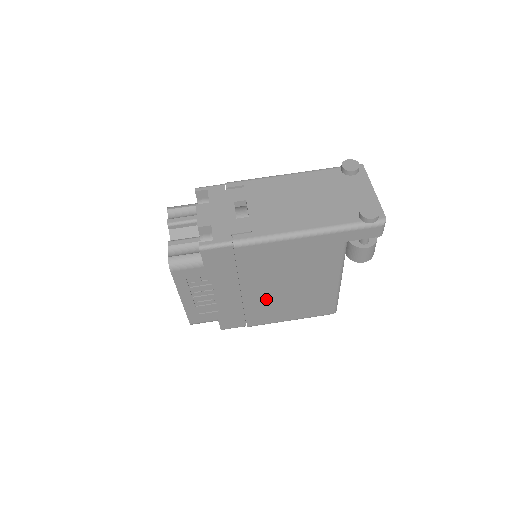
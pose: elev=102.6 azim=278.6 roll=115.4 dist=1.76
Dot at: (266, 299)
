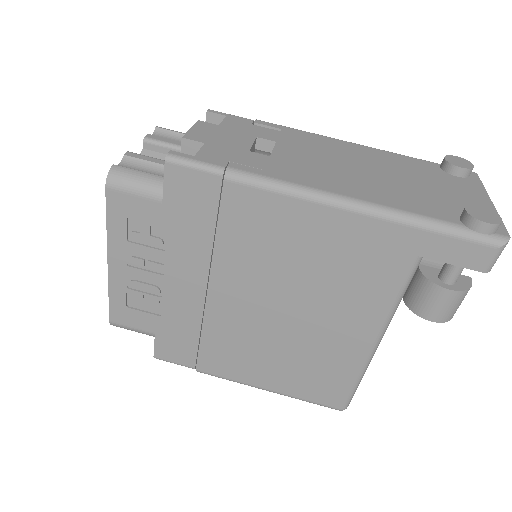
Dot at: (242, 325)
